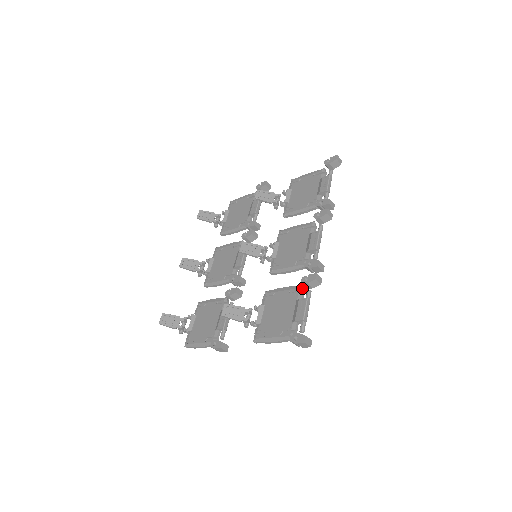
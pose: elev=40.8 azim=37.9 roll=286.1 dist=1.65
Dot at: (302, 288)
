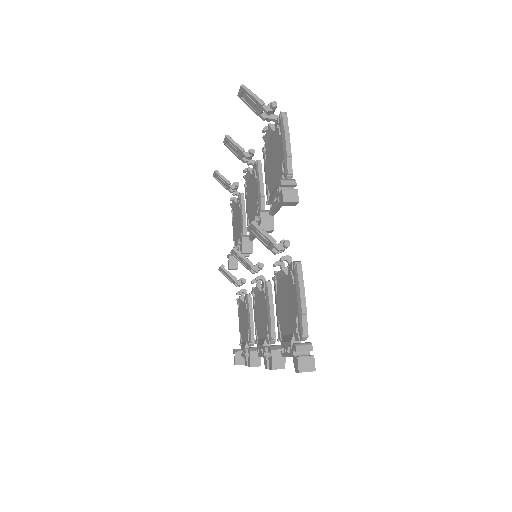
Dot at: (250, 345)
